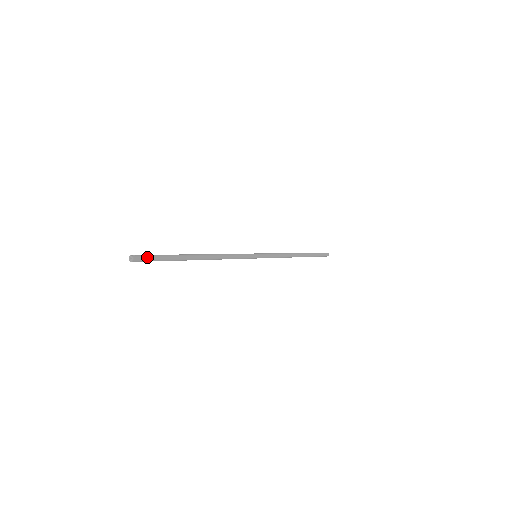
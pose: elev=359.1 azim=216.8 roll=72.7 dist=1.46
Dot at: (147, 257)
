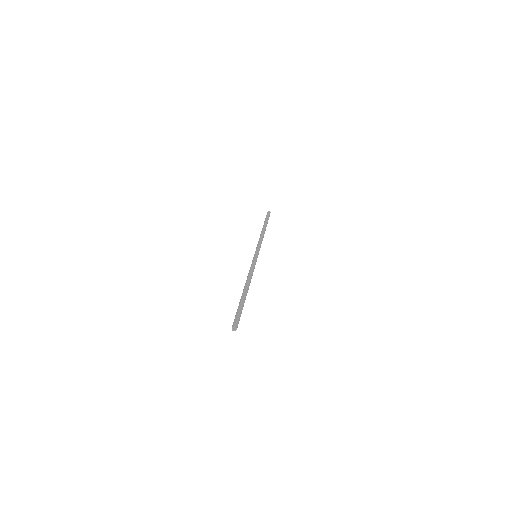
Dot at: (239, 320)
